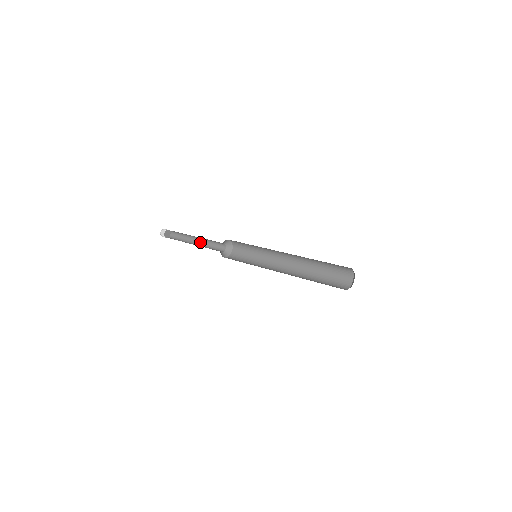
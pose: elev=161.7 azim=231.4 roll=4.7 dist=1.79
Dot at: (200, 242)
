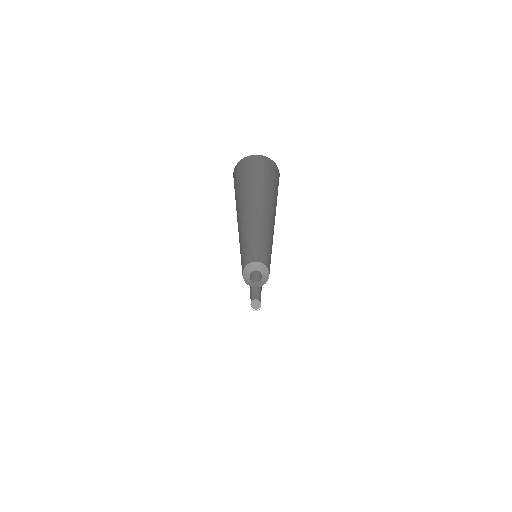
Dot at: (261, 288)
